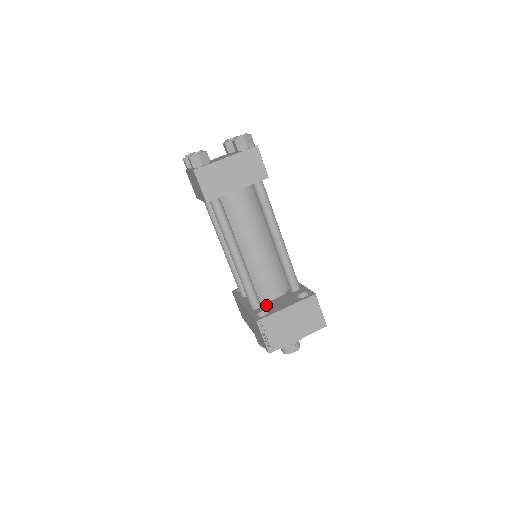
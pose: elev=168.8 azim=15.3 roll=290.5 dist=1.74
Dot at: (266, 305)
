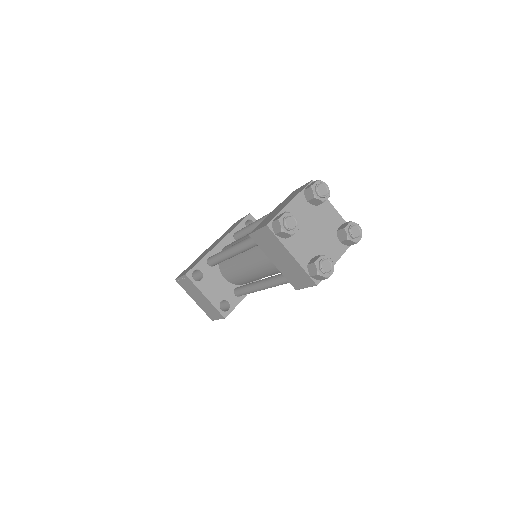
Dot at: (213, 272)
